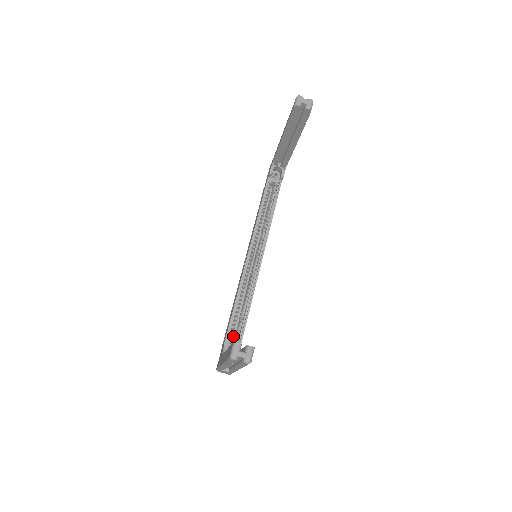
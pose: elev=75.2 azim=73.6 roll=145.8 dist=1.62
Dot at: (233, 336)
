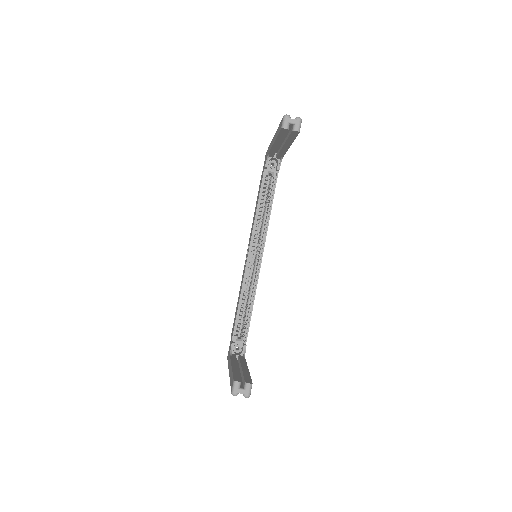
Dot at: (240, 329)
